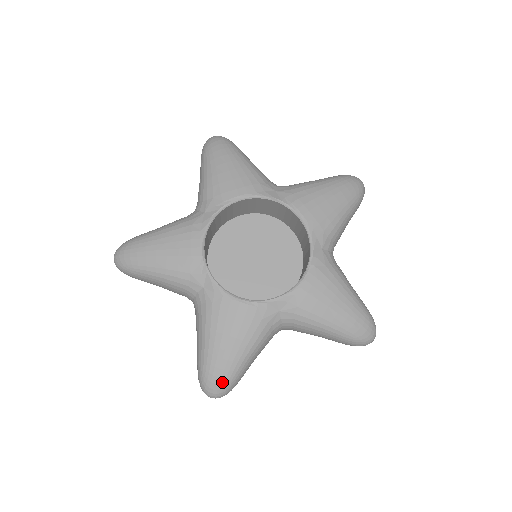
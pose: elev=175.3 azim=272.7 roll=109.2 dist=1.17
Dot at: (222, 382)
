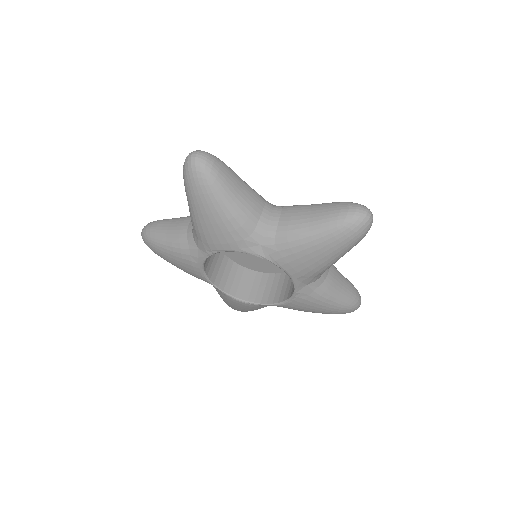
Dot at: occluded
